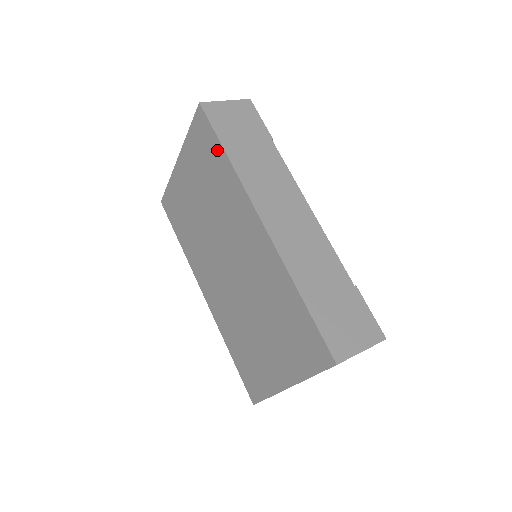
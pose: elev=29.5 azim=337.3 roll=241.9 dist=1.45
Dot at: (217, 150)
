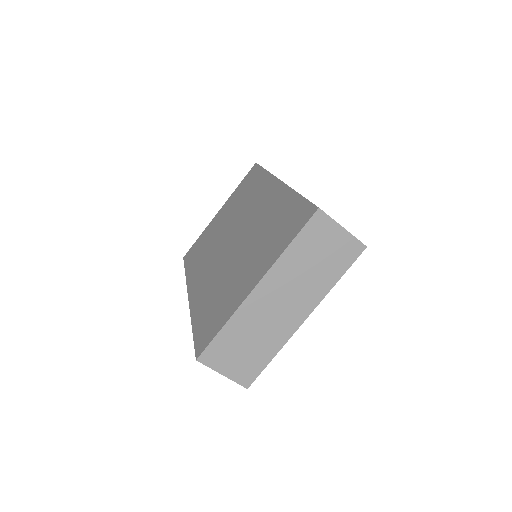
Dot at: (259, 174)
